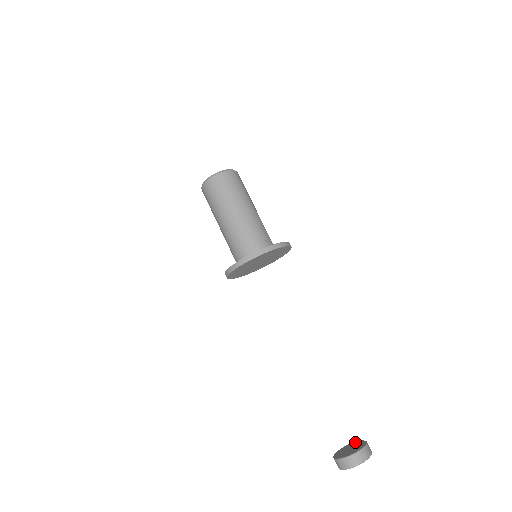
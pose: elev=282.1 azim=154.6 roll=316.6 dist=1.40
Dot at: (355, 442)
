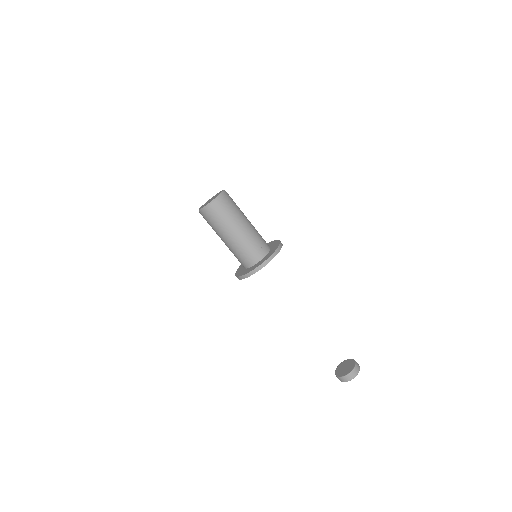
Dot at: (348, 360)
